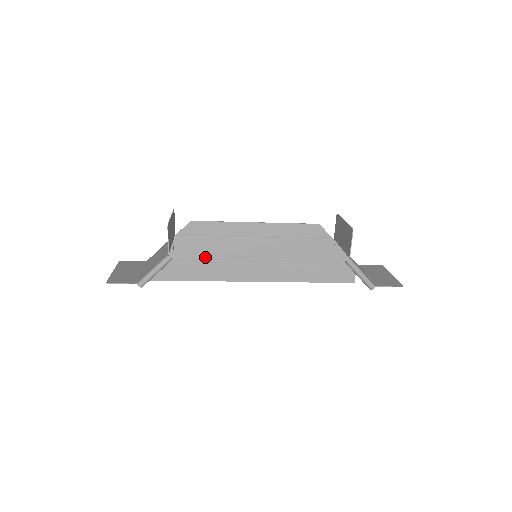
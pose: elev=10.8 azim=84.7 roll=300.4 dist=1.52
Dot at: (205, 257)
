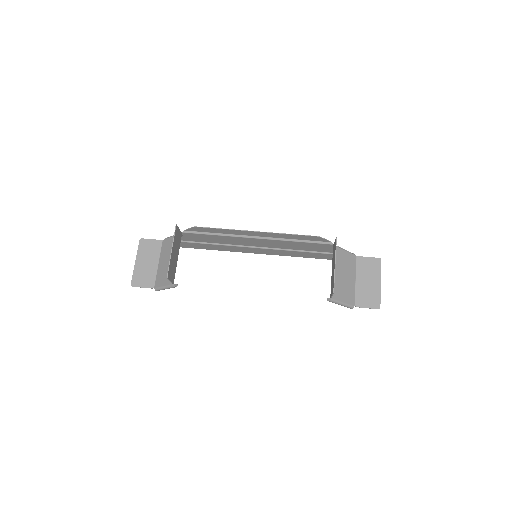
Dot at: (213, 241)
